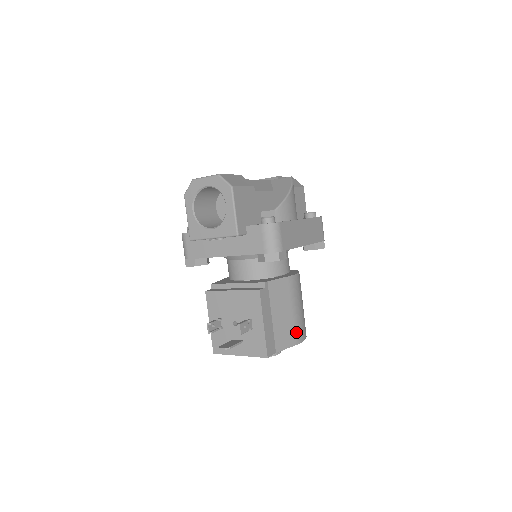
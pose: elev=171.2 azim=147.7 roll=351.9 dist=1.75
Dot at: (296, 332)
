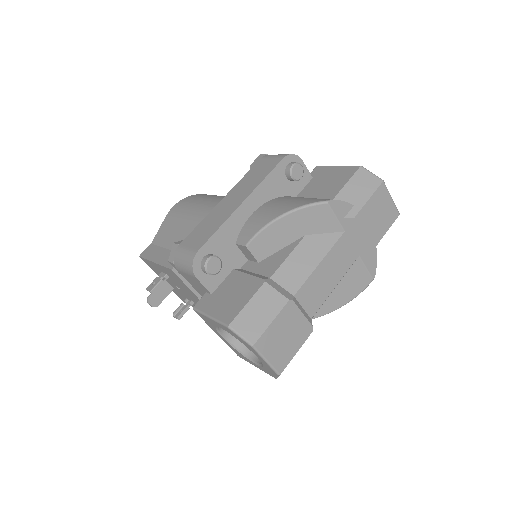
Dot at: occluded
